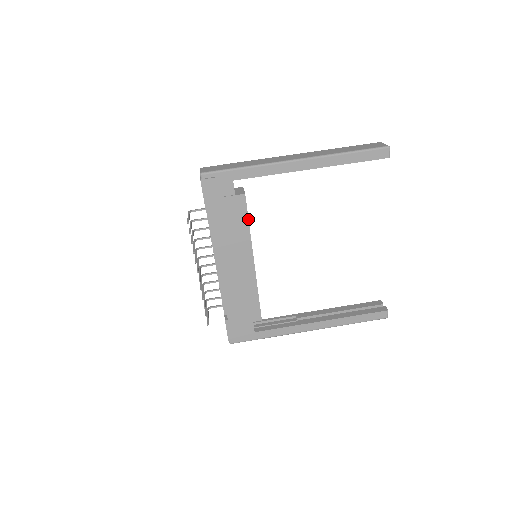
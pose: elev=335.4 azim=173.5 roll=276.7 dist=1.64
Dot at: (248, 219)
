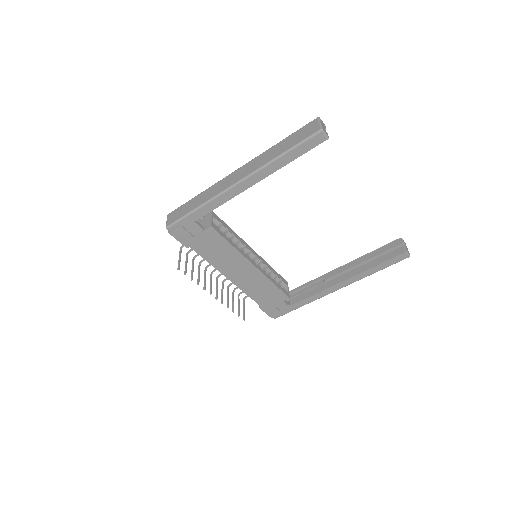
Dot at: (227, 241)
